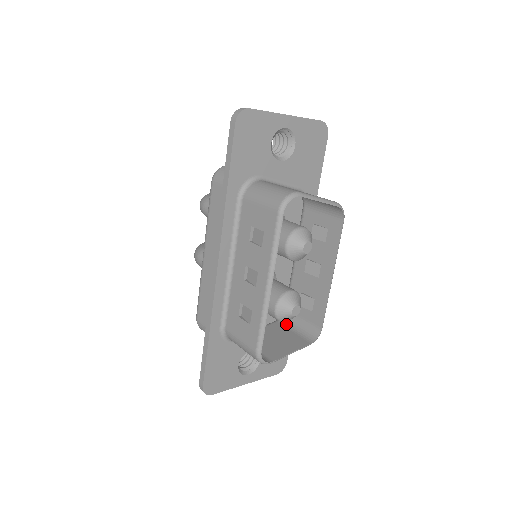
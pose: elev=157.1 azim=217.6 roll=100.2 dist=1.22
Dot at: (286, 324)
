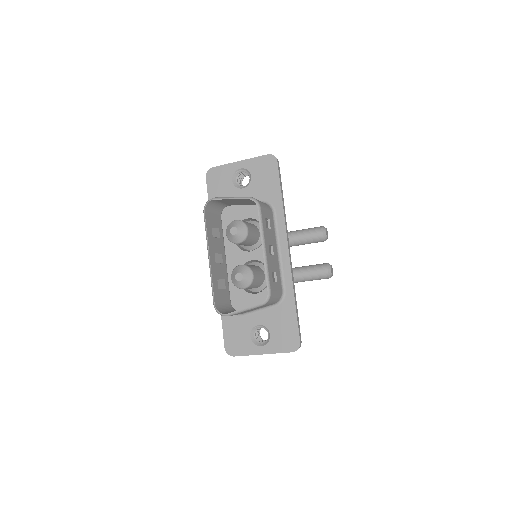
Dot at: occluded
